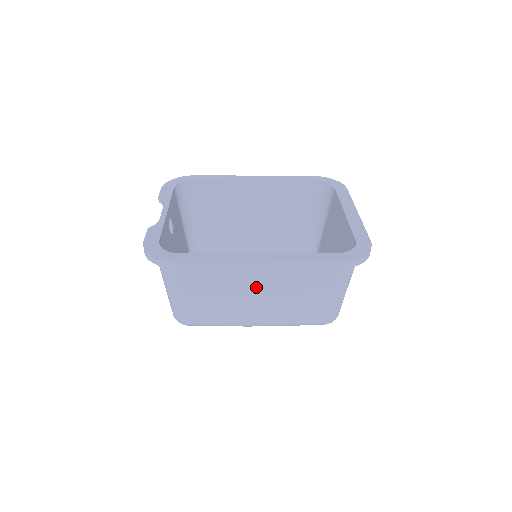
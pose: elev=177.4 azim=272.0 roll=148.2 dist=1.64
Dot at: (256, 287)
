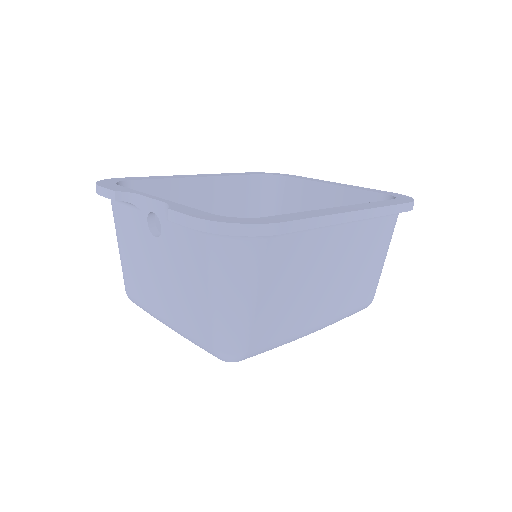
Dot at: (331, 261)
